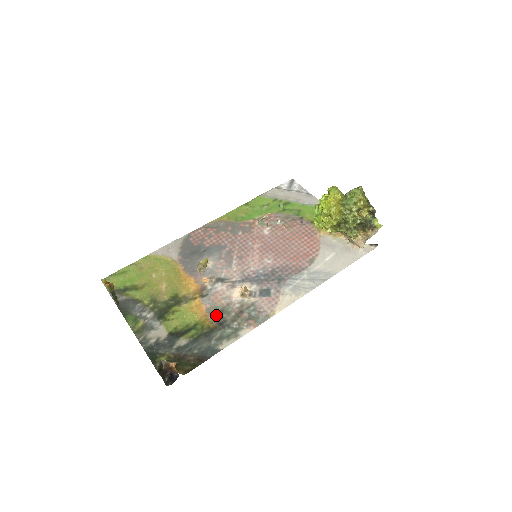
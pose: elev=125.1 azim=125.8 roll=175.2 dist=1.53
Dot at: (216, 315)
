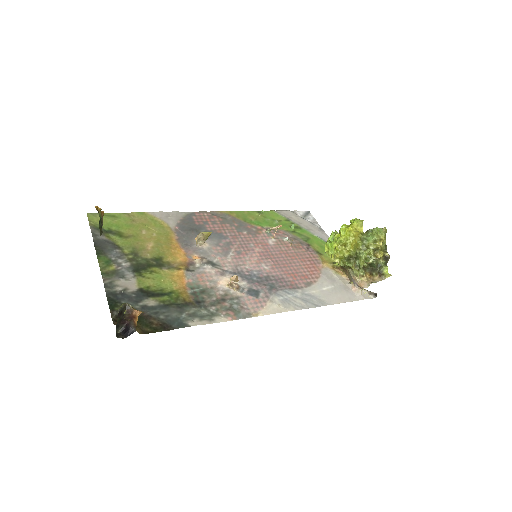
Dot at: (196, 292)
